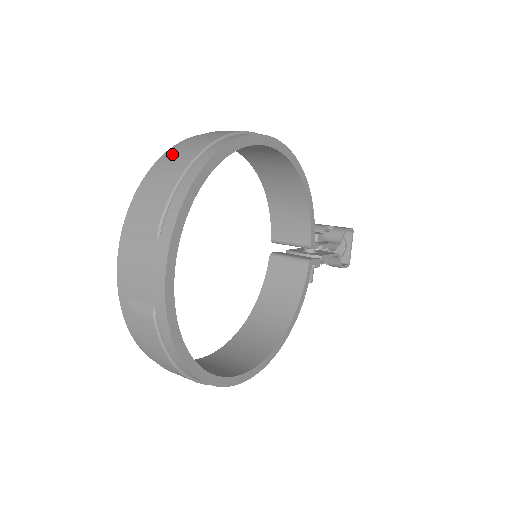
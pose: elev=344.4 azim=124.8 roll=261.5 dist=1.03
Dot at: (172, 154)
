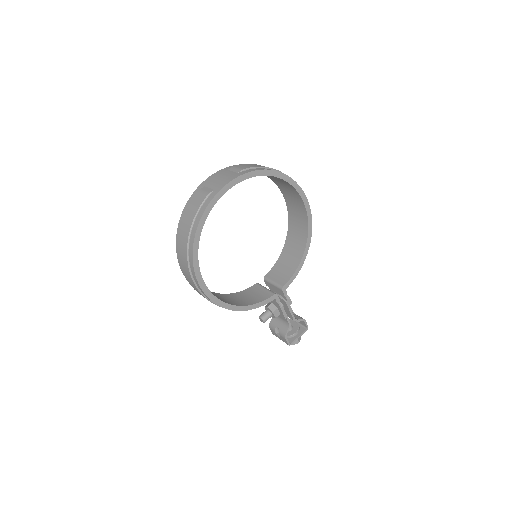
Dot at: occluded
